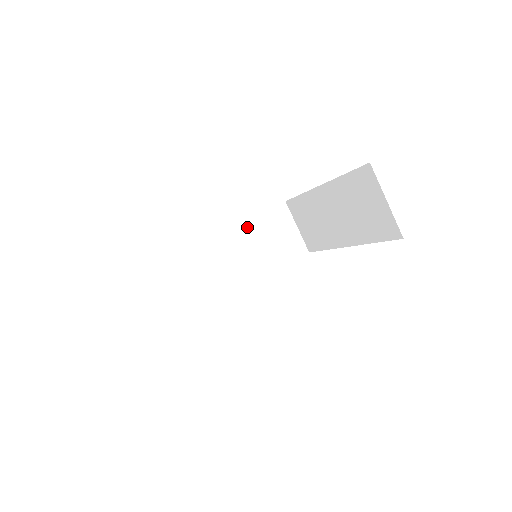
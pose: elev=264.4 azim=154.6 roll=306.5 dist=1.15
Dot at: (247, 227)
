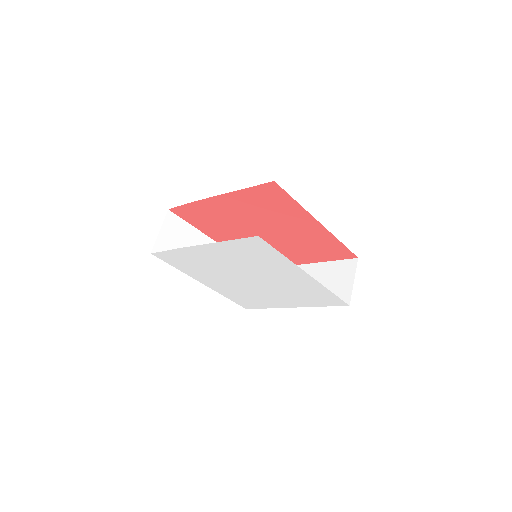
Dot at: occluded
